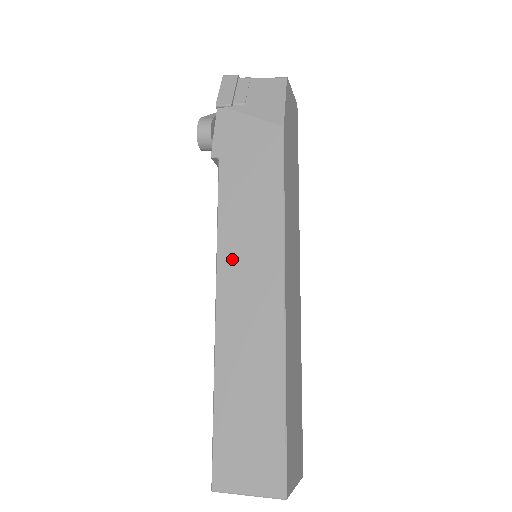
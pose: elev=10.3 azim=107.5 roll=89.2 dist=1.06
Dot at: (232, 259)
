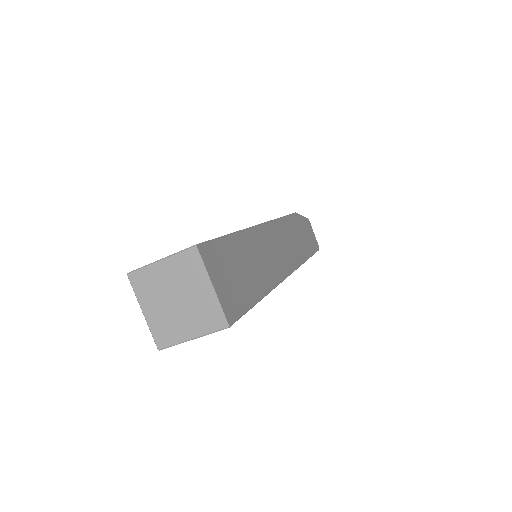
Dot at: occluded
